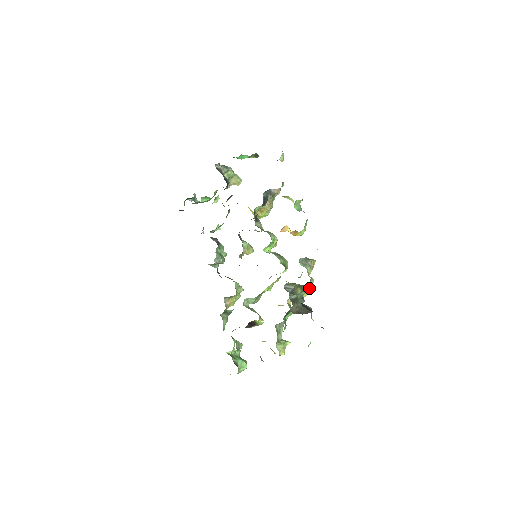
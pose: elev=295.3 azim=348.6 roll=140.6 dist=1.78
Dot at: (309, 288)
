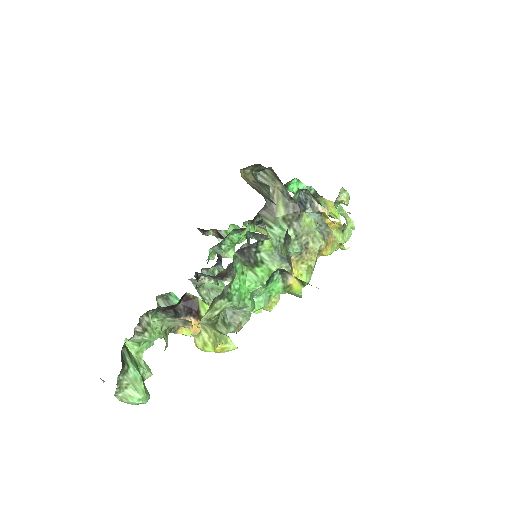
Dot at: (309, 264)
